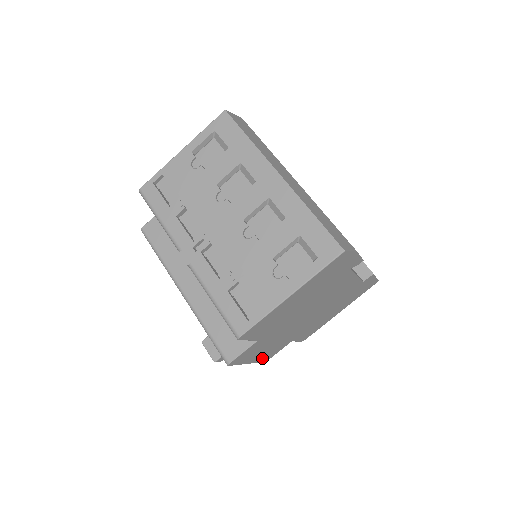
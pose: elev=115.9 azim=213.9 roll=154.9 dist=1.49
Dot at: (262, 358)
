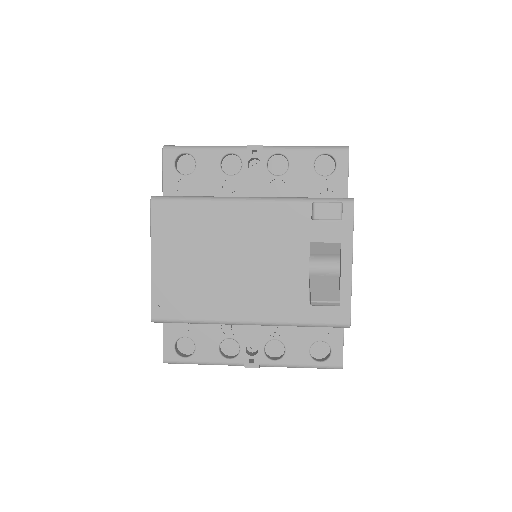
Dot at: occluded
